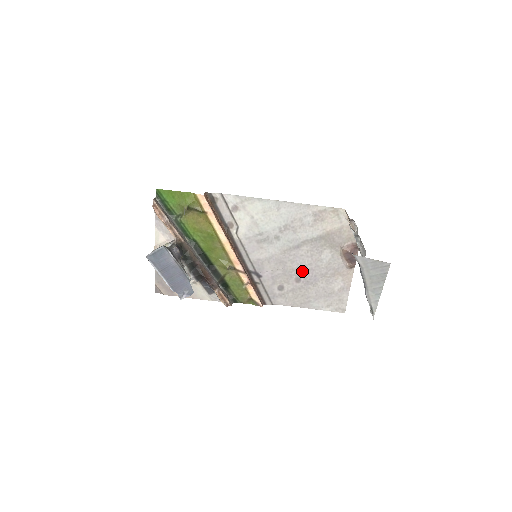
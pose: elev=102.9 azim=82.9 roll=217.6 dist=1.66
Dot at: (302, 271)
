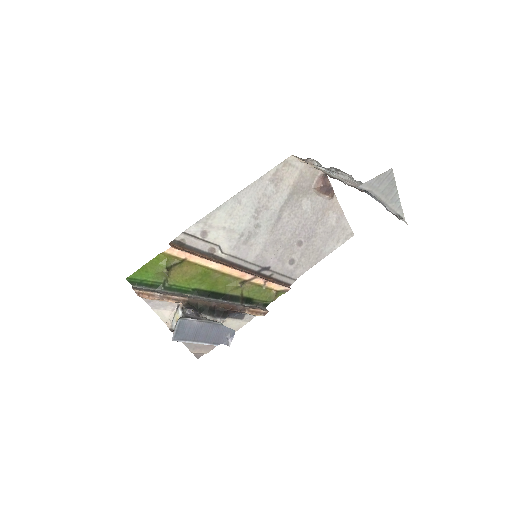
Dot at: (297, 234)
